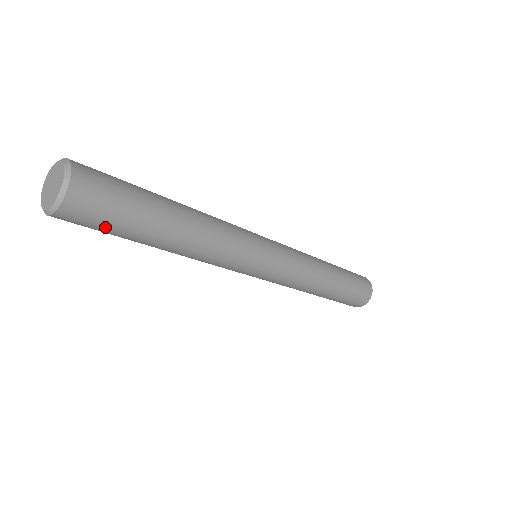
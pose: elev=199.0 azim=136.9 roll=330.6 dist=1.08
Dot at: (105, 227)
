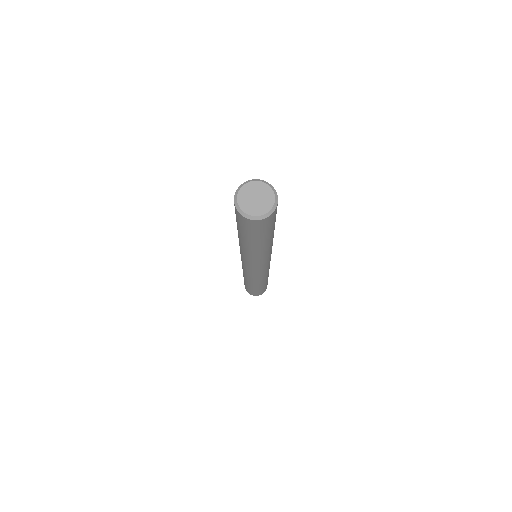
Dot at: (272, 225)
